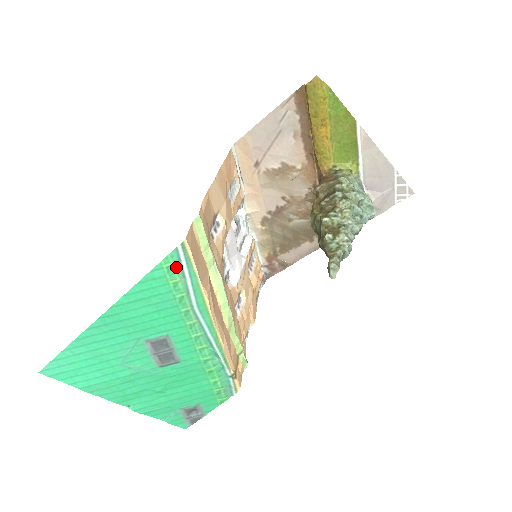
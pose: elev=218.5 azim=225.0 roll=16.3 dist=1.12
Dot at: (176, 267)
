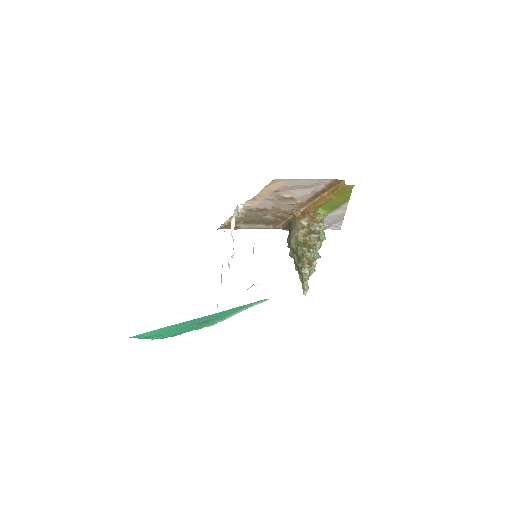
Dot at: (257, 302)
